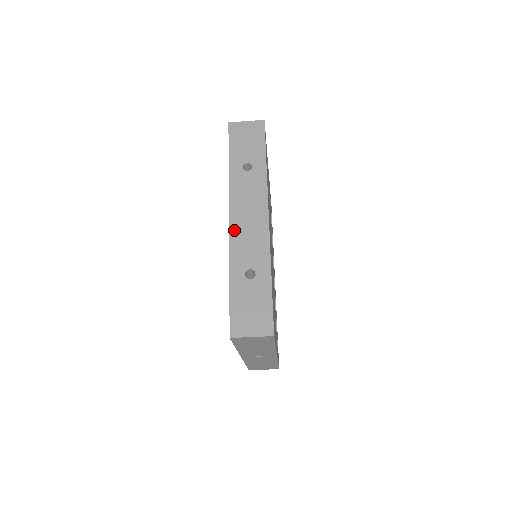
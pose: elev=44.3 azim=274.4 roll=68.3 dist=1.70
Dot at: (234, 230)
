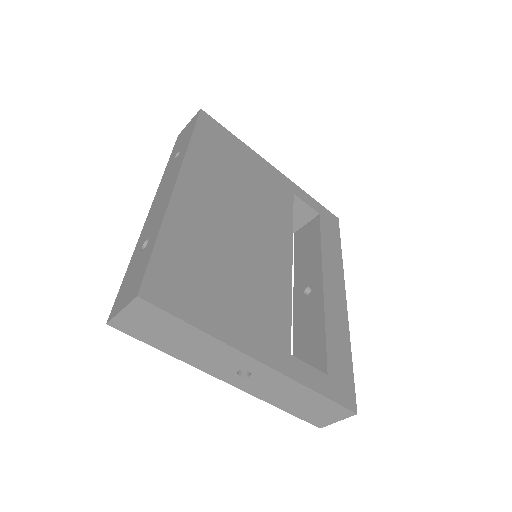
Dot at: (150, 214)
